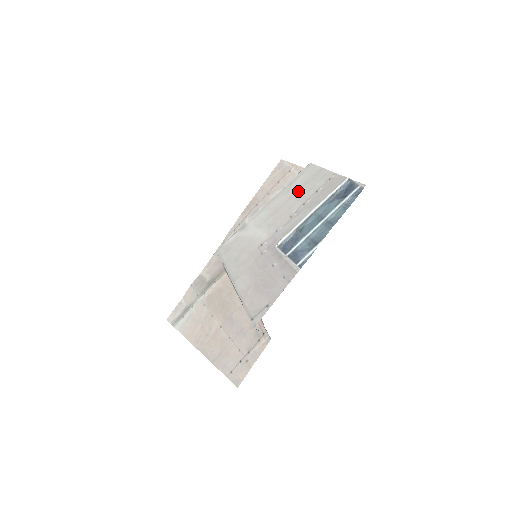
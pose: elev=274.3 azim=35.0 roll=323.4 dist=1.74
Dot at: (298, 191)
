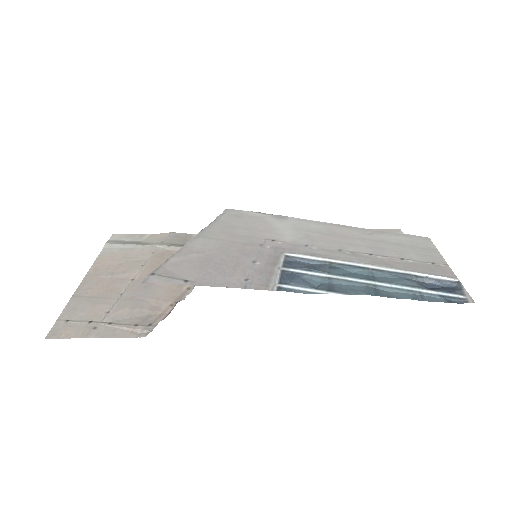
Dot at: (381, 242)
